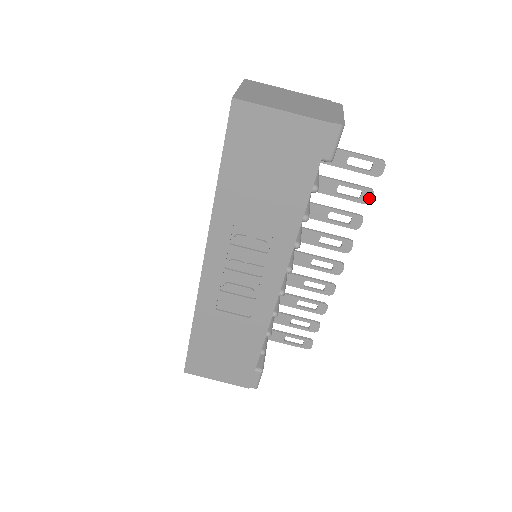
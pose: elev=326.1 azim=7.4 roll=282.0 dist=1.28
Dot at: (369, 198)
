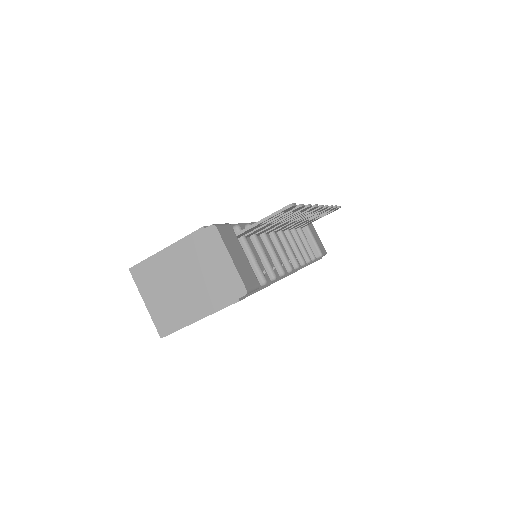
Dot at: (301, 208)
